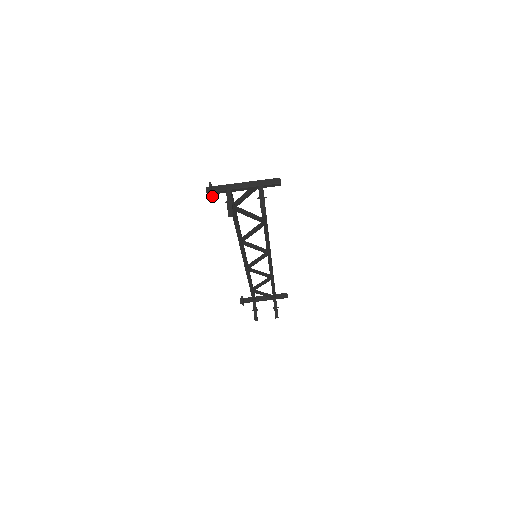
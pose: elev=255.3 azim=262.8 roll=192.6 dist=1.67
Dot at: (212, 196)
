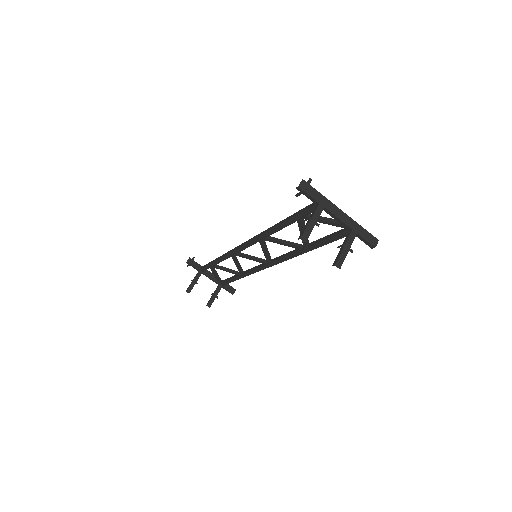
Dot at: (300, 194)
